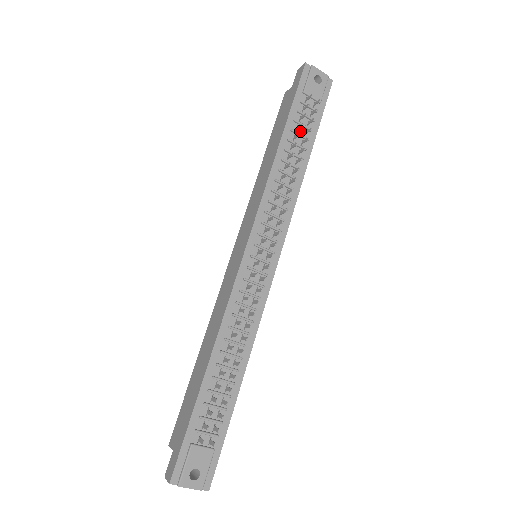
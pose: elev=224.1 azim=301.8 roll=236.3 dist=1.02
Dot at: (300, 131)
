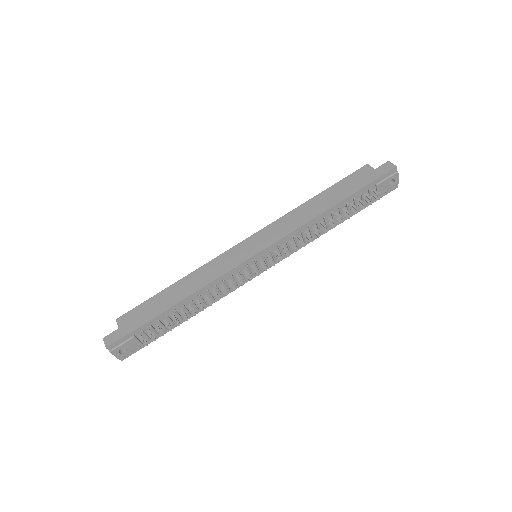
Dot at: (350, 206)
